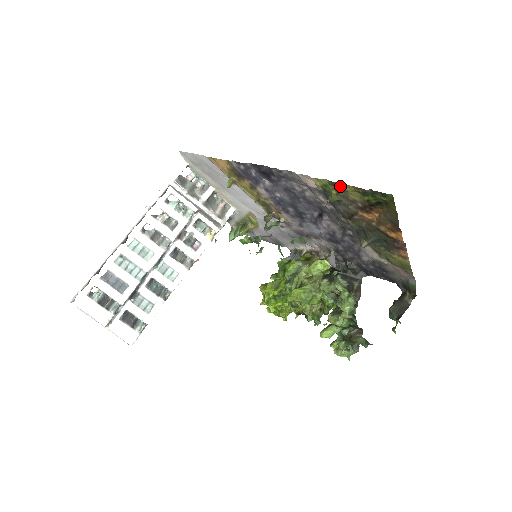
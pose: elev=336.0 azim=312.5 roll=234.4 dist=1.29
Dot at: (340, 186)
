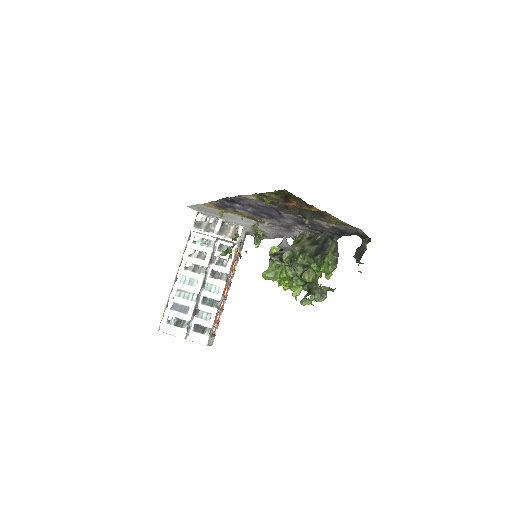
Dot at: (263, 194)
